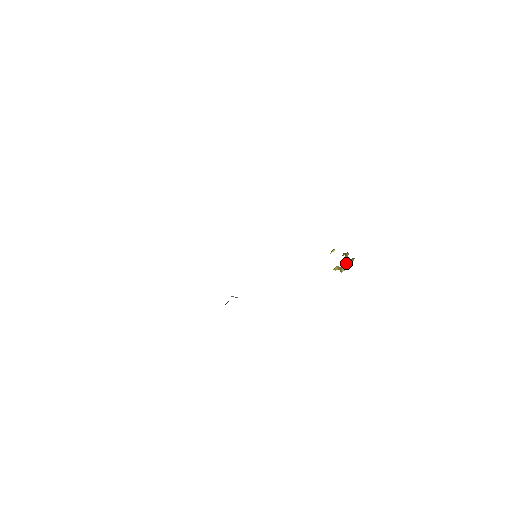
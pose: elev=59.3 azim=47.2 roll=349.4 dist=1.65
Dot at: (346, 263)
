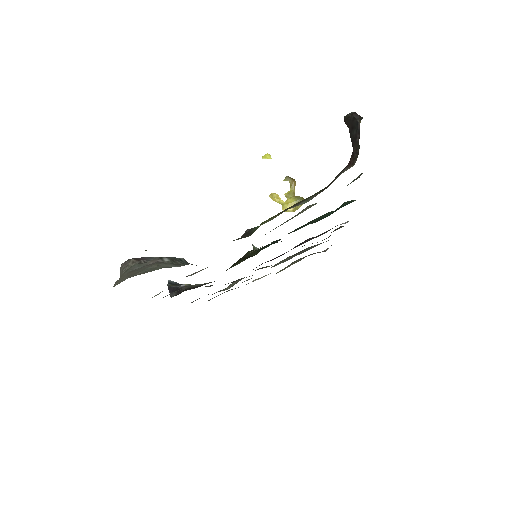
Dot at: (295, 203)
